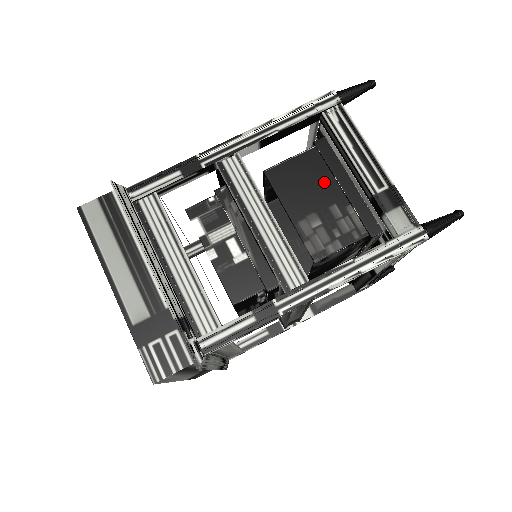
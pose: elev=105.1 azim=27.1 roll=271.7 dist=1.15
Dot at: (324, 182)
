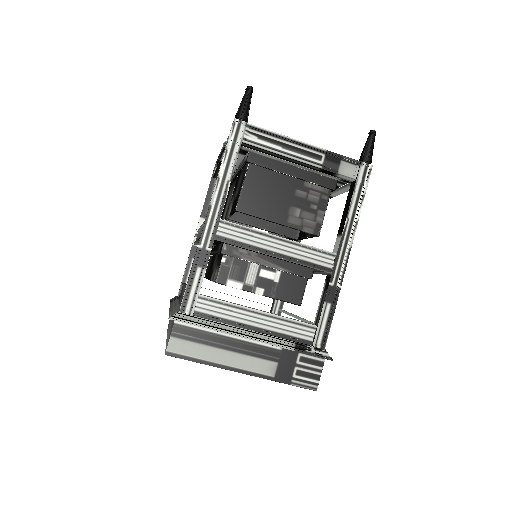
Dot at: (277, 182)
